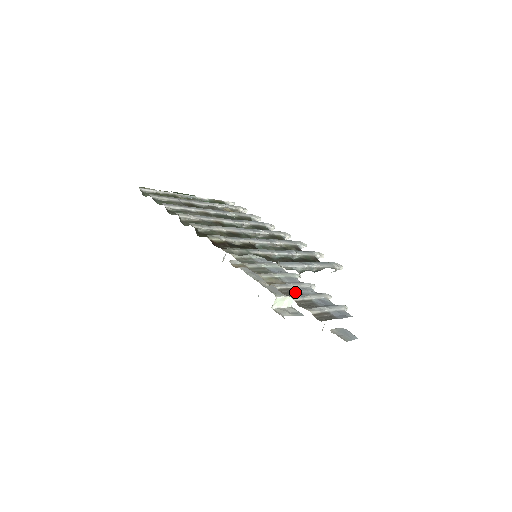
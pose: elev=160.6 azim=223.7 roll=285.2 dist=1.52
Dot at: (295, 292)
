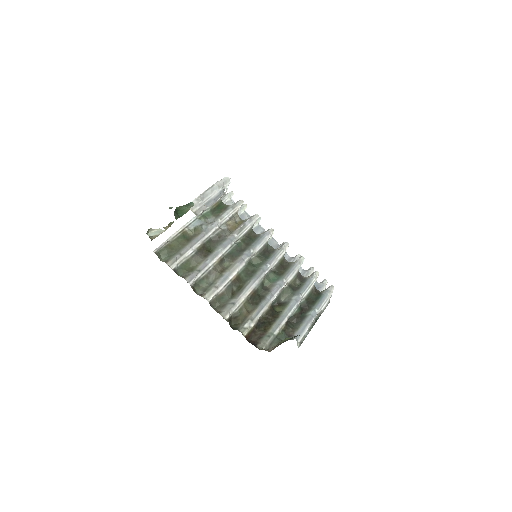
Dot at: occluded
